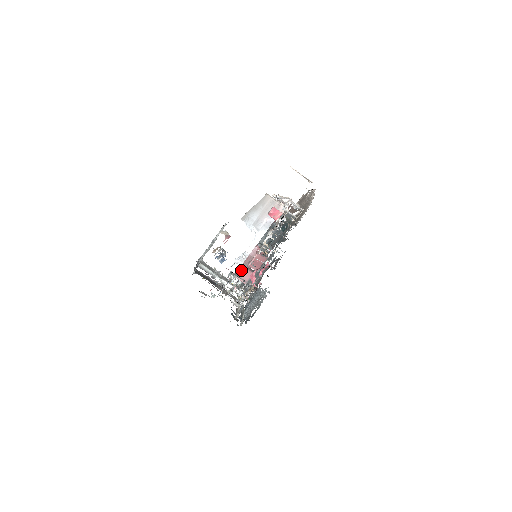
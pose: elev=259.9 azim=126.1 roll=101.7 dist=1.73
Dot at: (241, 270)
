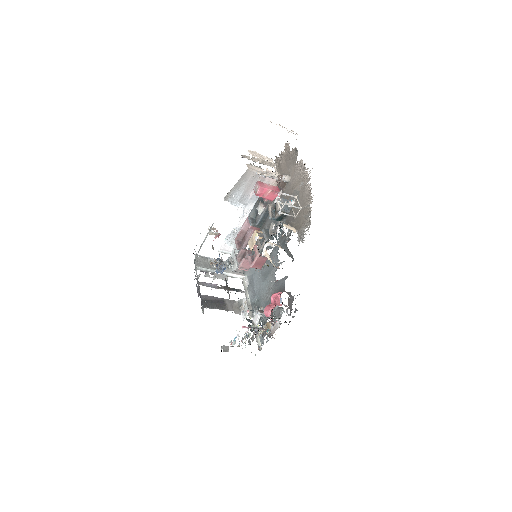
Dot at: (239, 255)
